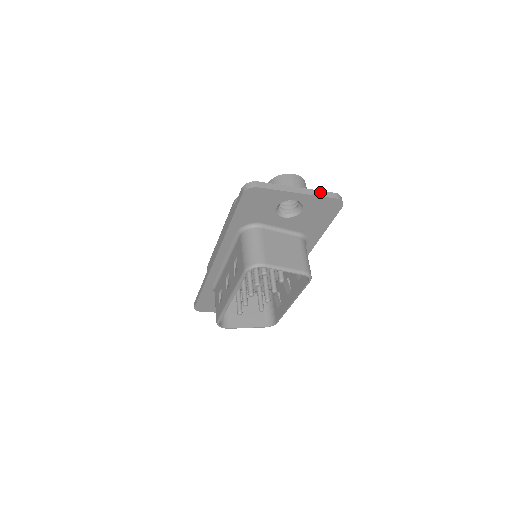
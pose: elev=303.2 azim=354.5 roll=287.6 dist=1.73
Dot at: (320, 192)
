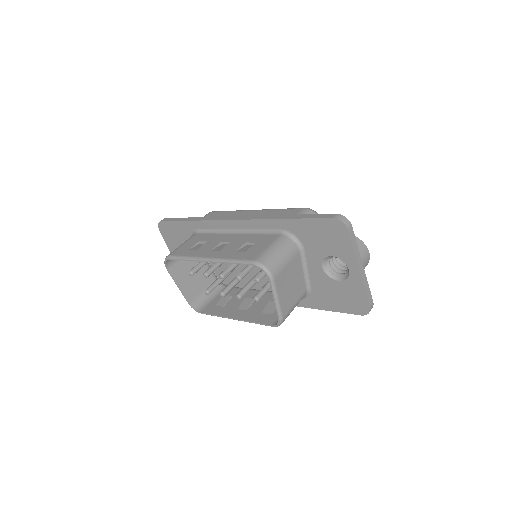
Dot at: (368, 288)
